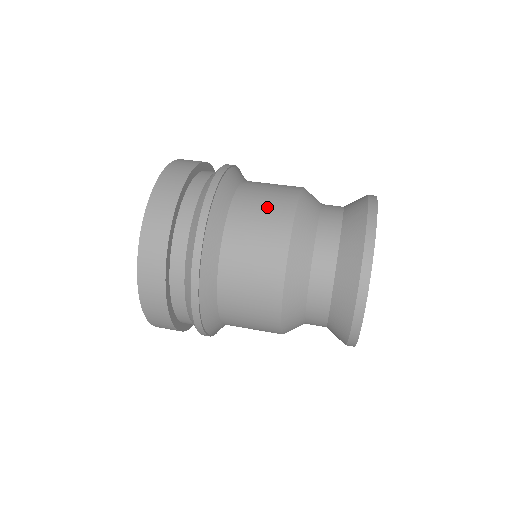
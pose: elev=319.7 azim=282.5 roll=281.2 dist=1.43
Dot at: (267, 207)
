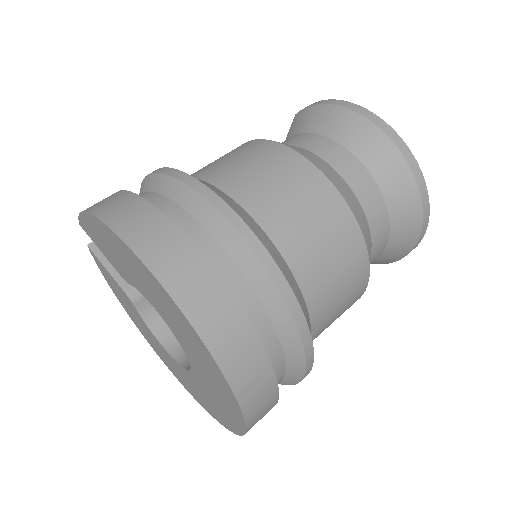
Dot at: (323, 229)
